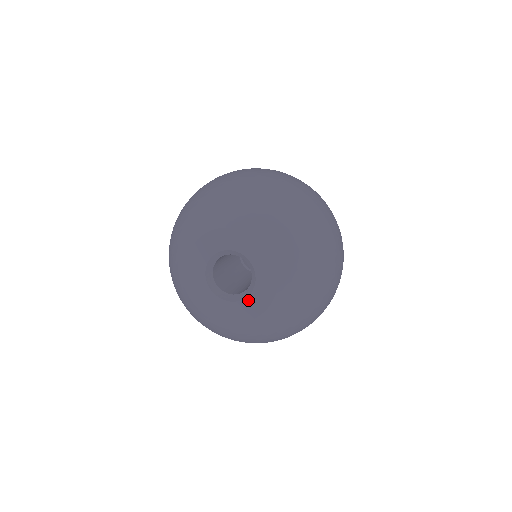
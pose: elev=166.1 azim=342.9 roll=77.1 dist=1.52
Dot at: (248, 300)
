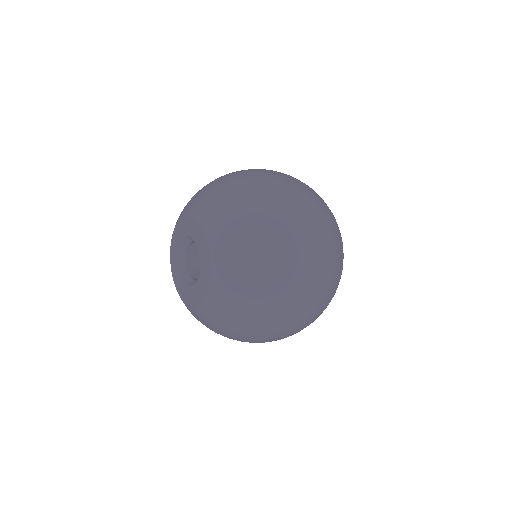
Dot at: (192, 288)
